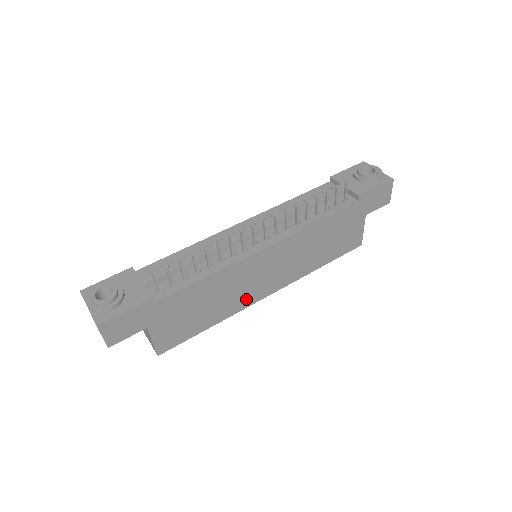
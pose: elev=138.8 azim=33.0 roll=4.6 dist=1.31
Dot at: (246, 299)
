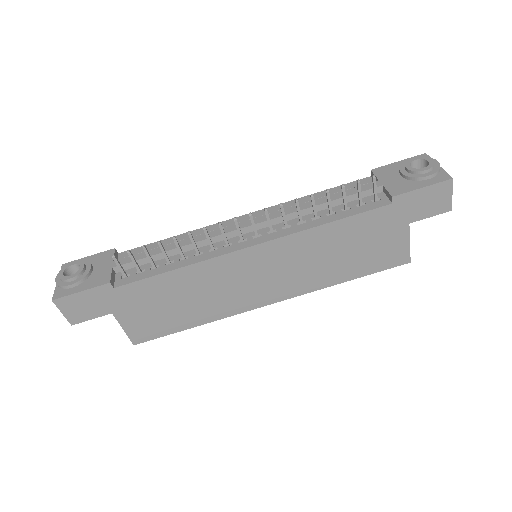
Dot at: (237, 303)
